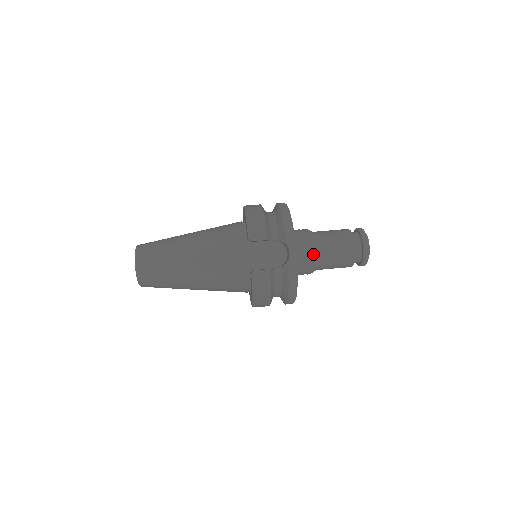
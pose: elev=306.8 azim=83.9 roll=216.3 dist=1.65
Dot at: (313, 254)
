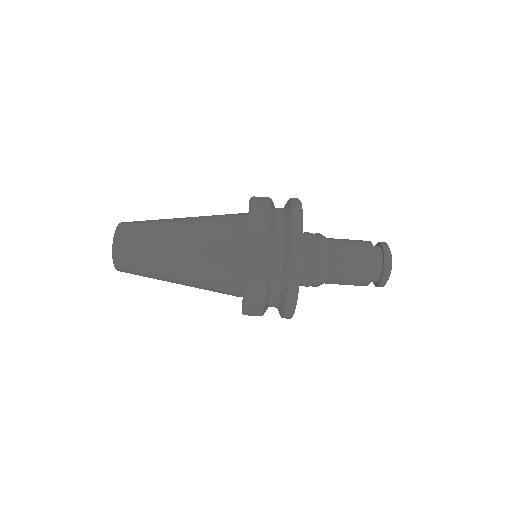
Dot at: occluded
